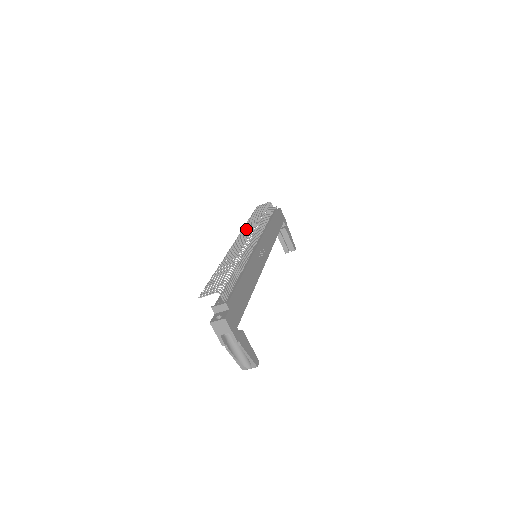
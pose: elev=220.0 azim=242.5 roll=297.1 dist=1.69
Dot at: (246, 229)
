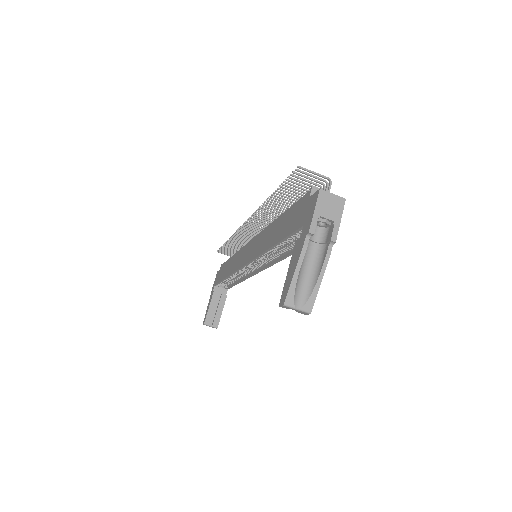
Dot at: (244, 234)
